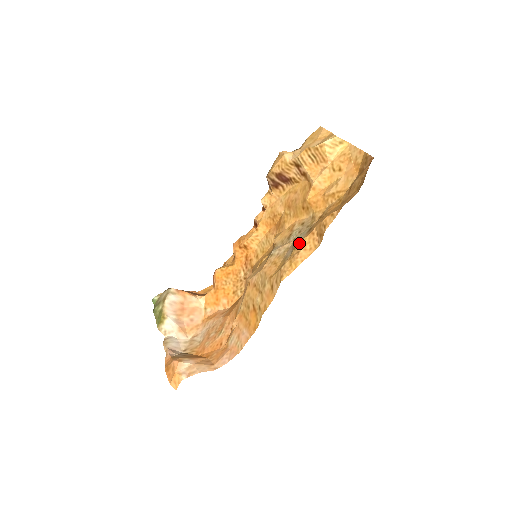
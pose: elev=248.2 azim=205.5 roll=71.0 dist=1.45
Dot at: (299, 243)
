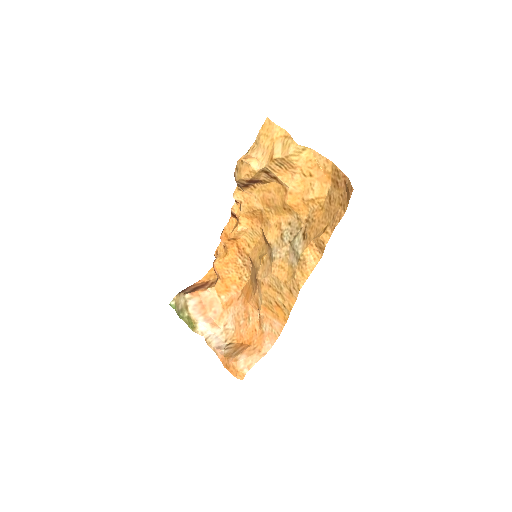
Dot at: (303, 255)
